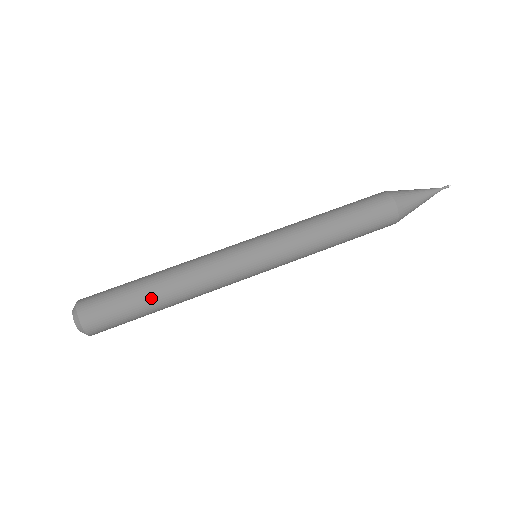
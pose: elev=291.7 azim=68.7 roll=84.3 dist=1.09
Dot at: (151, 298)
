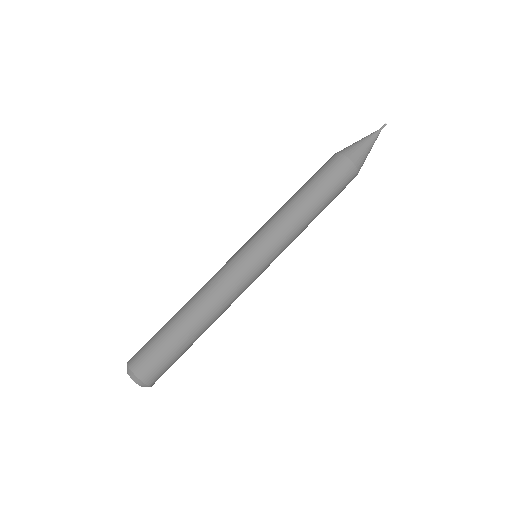
Dot at: (195, 338)
